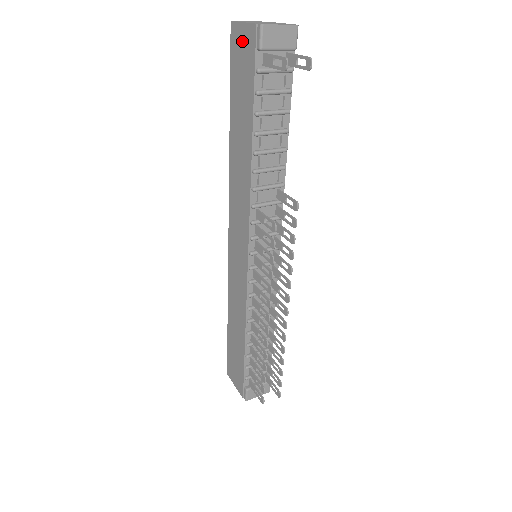
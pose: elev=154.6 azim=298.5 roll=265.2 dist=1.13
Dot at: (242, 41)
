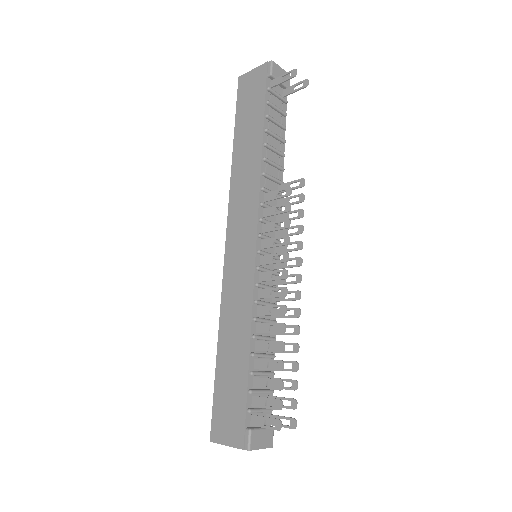
Dot at: (251, 80)
